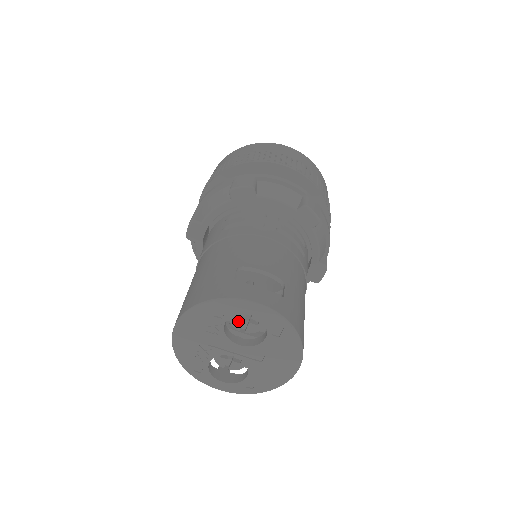
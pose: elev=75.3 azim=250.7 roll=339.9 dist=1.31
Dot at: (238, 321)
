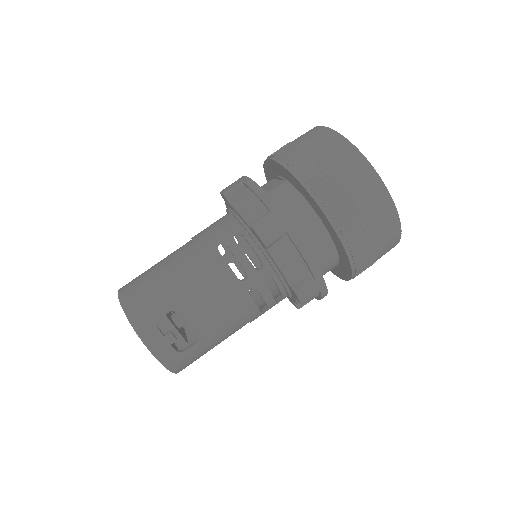
Dot at: occluded
